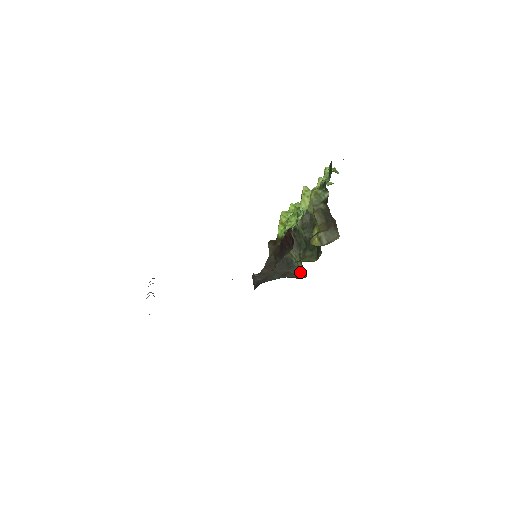
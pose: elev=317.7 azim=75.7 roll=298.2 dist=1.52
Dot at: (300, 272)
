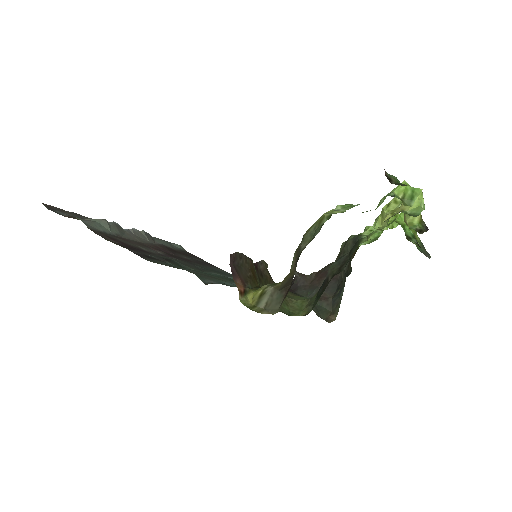
Dot at: (336, 310)
